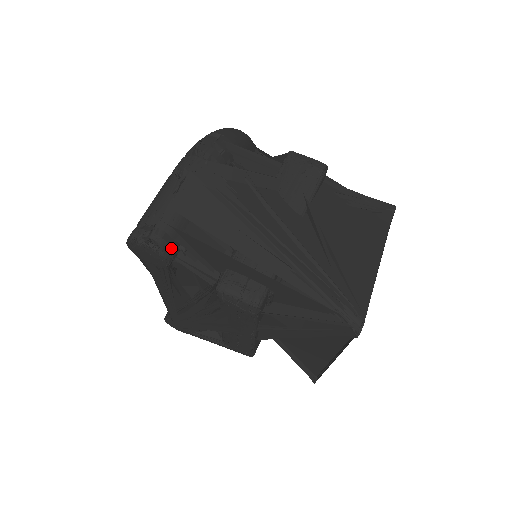
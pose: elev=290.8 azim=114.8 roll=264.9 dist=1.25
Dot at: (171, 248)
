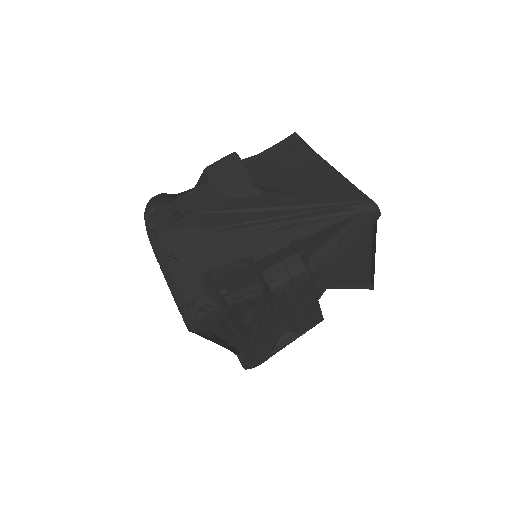
Dot at: (219, 299)
